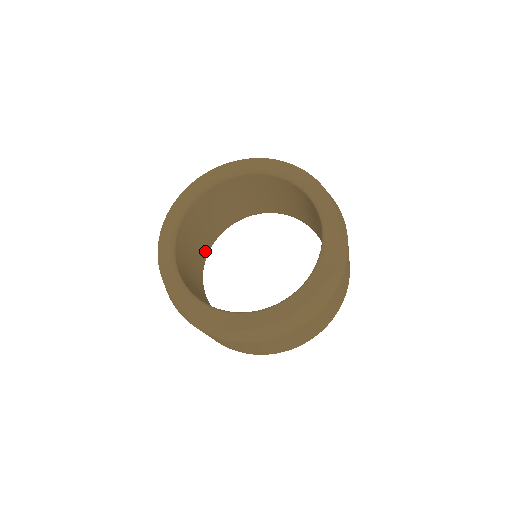
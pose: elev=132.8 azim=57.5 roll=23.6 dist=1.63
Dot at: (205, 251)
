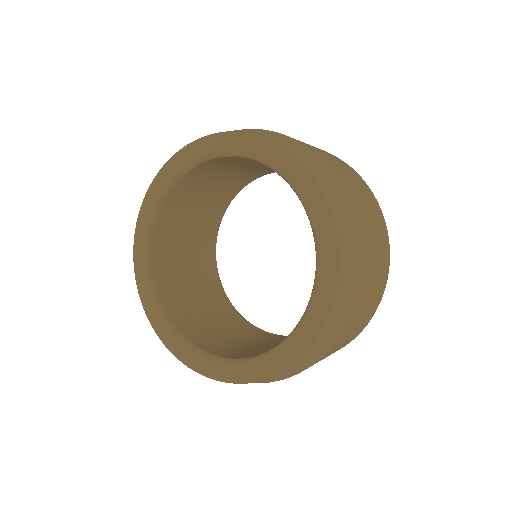
Dot at: (213, 227)
